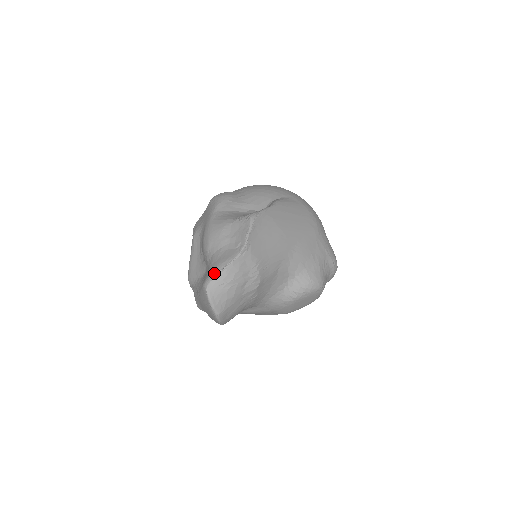
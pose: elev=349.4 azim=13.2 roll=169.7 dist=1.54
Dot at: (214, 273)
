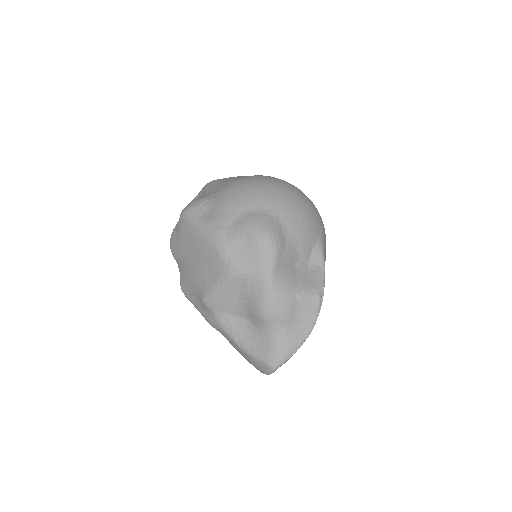
Dot at: (284, 359)
